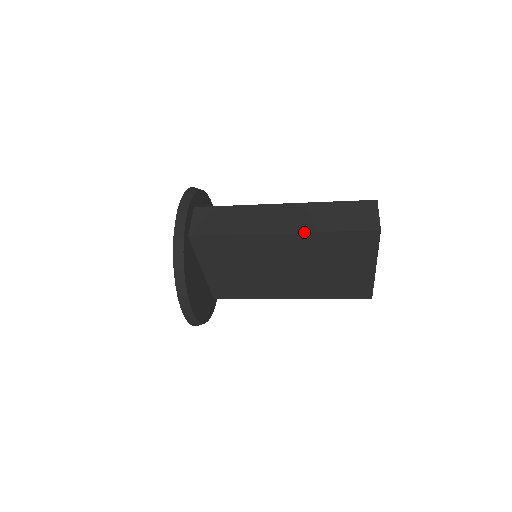
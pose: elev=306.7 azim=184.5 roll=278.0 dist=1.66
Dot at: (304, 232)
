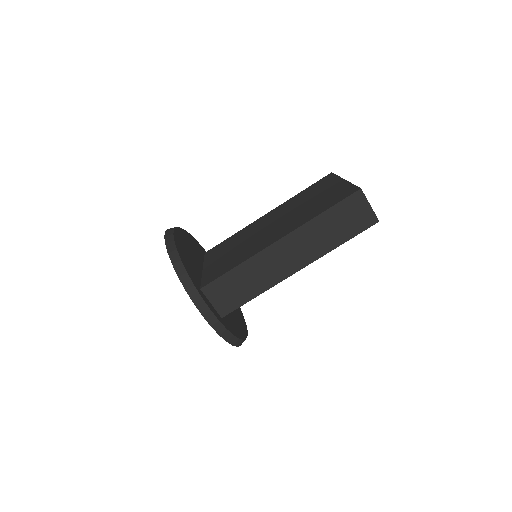
Dot at: (317, 259)
